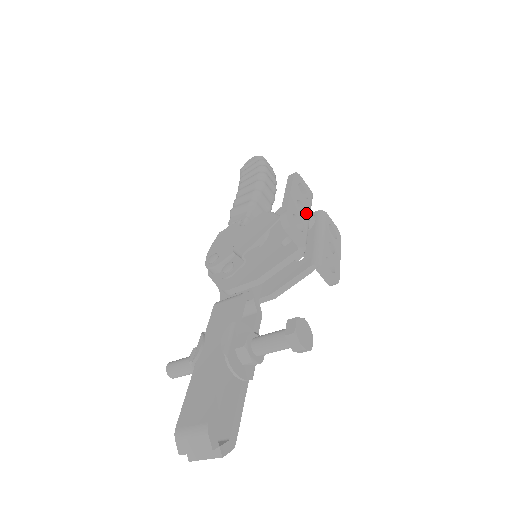
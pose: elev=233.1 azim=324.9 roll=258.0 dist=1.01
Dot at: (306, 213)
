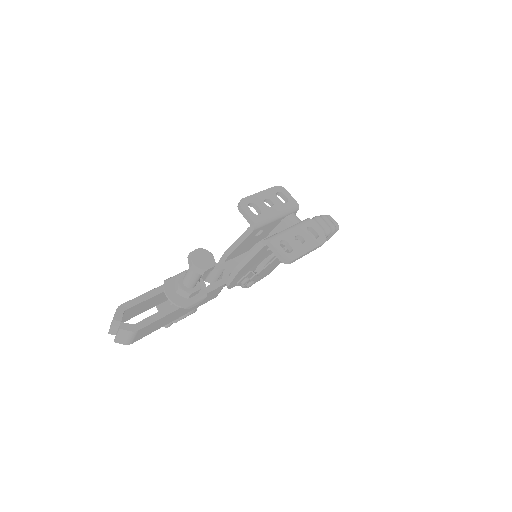
Dot at: (274, 209)
